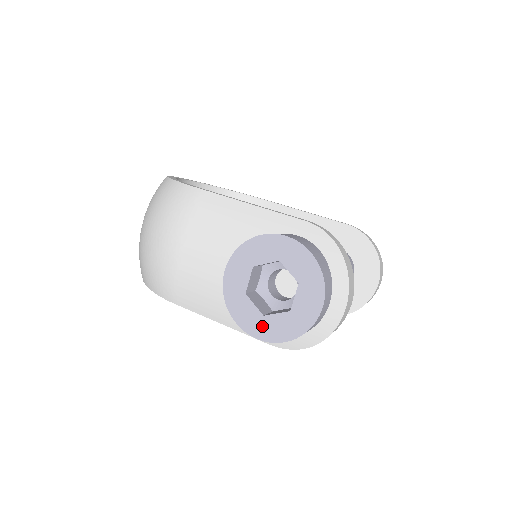
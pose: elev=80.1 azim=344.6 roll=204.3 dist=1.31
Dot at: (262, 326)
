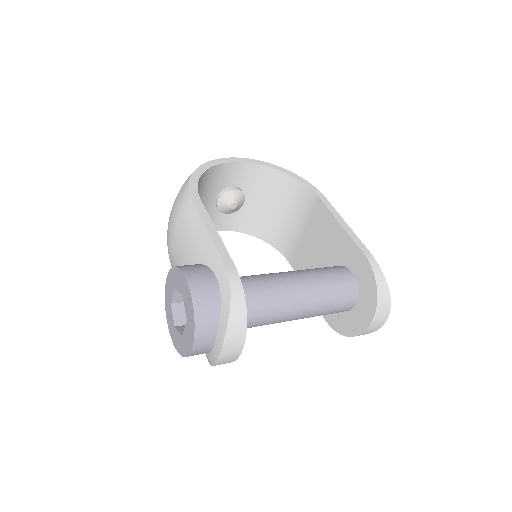
Dot at: (173, 333)
